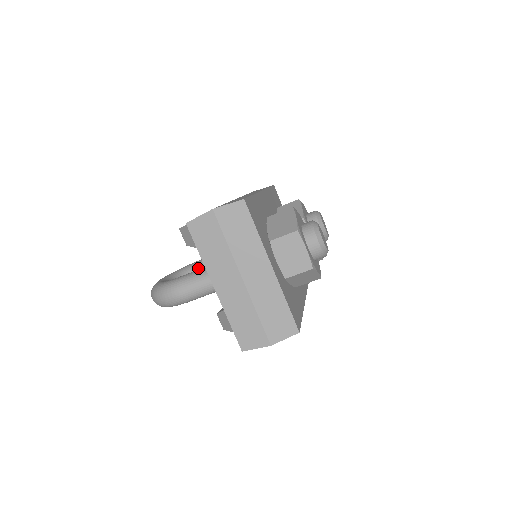
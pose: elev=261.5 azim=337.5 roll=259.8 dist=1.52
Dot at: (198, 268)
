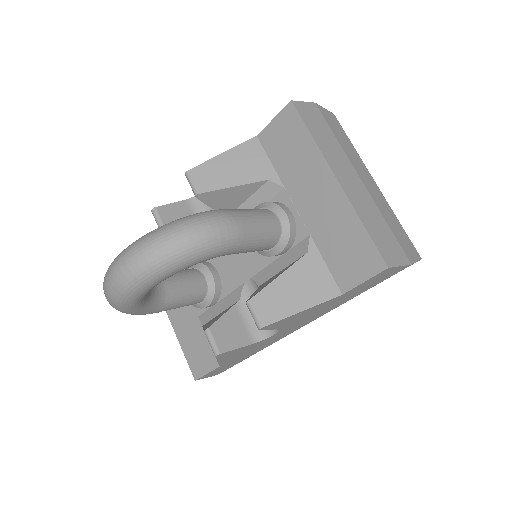
Dot at: occluded
